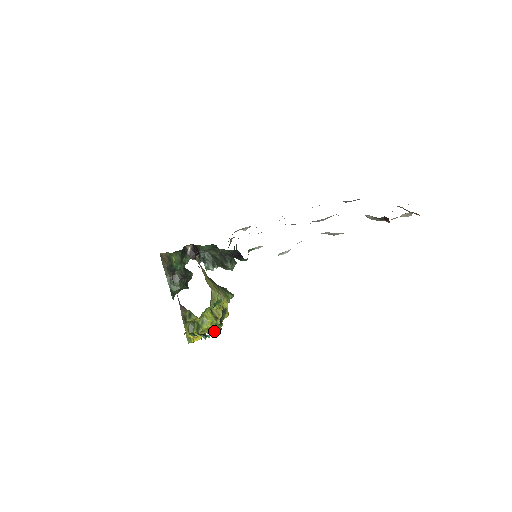
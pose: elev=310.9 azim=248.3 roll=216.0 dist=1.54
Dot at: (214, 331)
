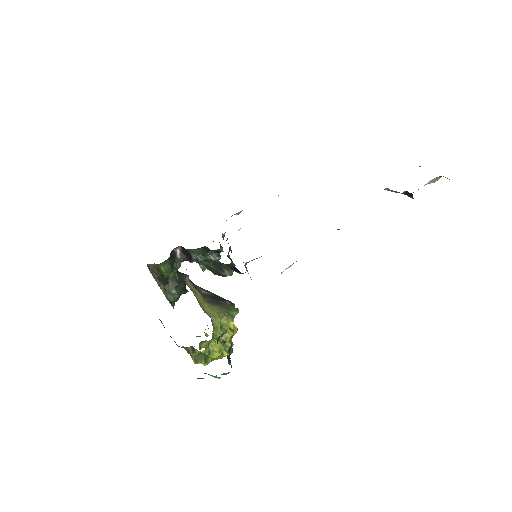
Dot at: (225, 355)
